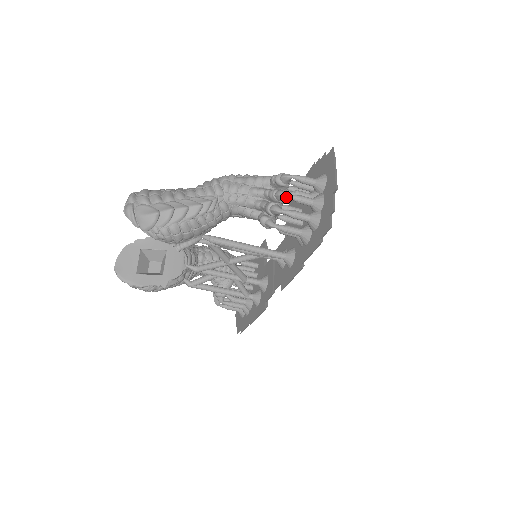
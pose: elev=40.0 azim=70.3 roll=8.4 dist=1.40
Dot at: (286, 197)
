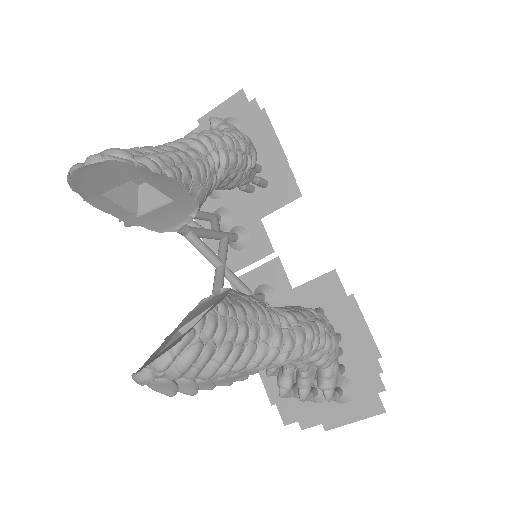
Dot at: (301, 400)
